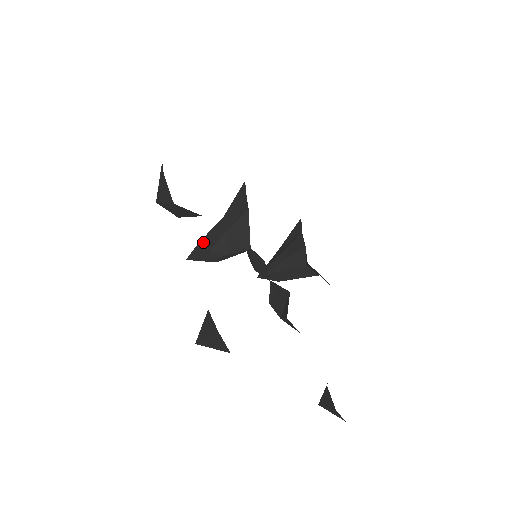
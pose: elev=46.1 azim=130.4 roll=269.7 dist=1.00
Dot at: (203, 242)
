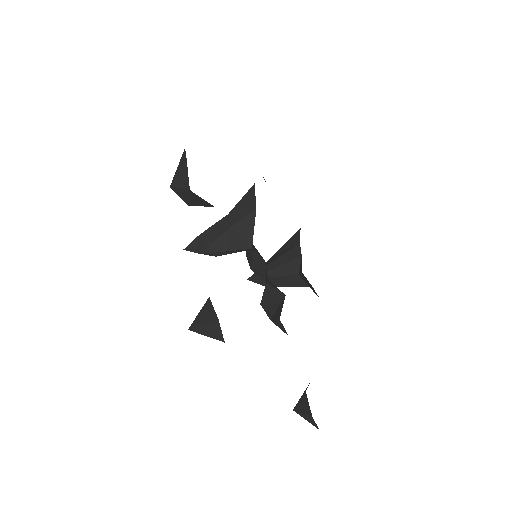
Dot at: (204, 235)
